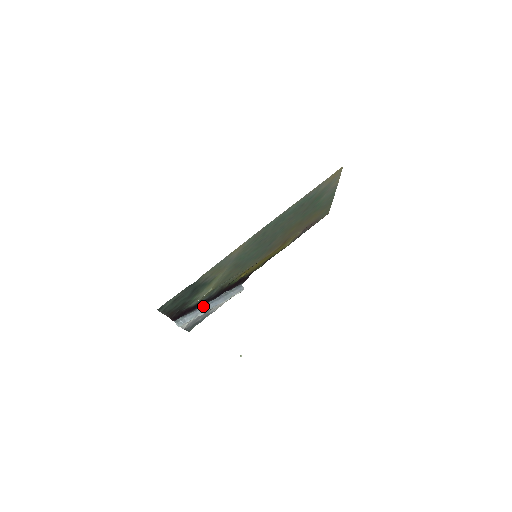
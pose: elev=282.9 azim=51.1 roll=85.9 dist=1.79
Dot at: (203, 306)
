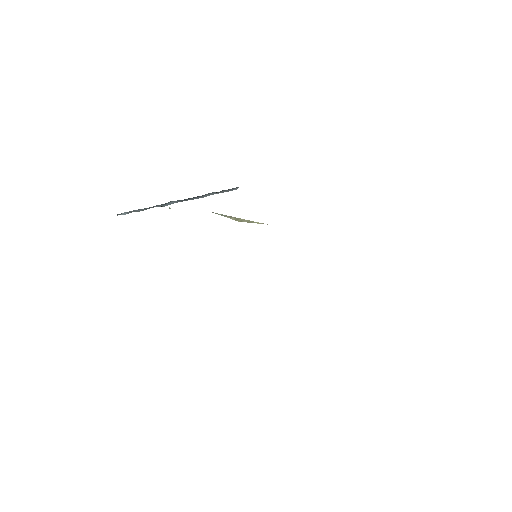
Dot at: (169, 202)
